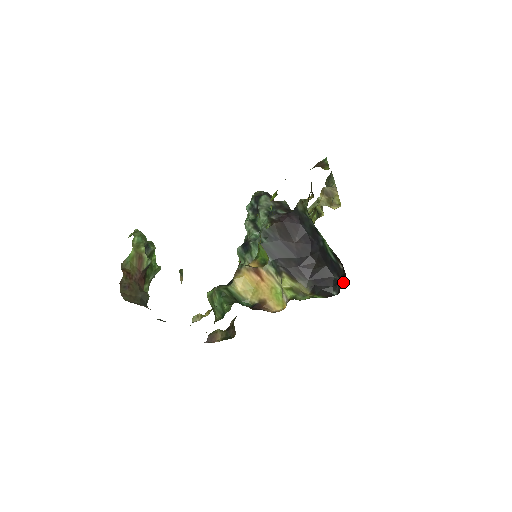
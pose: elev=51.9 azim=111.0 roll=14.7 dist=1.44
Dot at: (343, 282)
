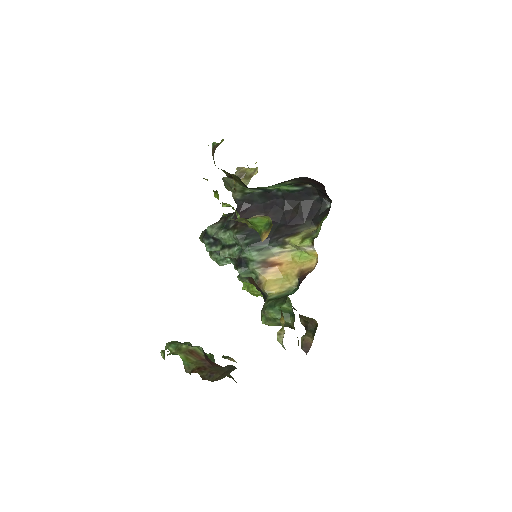
Dot at: (323, 189)
